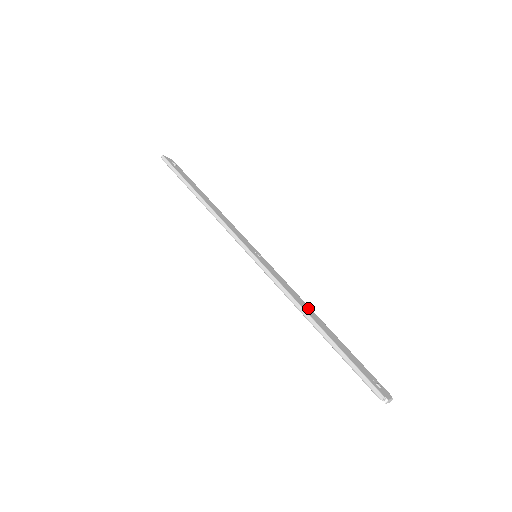
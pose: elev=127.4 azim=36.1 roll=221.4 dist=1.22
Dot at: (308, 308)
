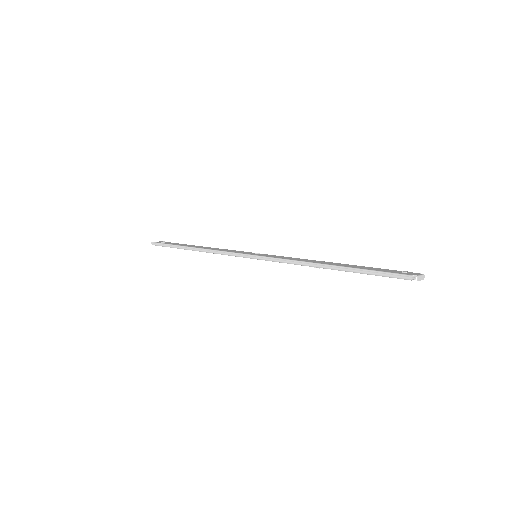
Dot at: (316, 261)
